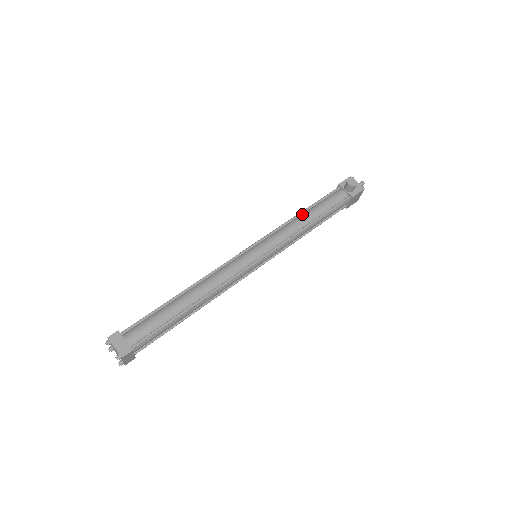
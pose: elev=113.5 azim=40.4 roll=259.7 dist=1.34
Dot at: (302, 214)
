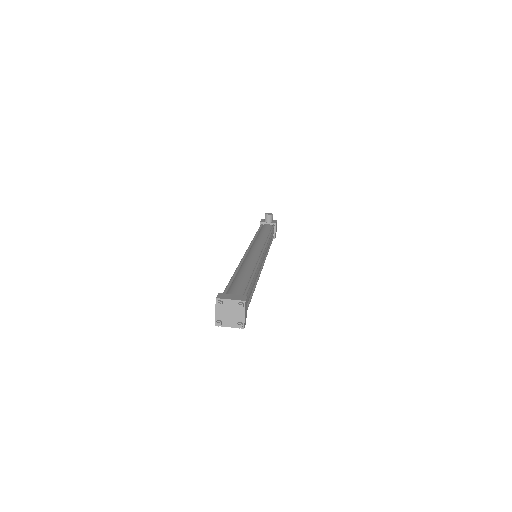
Dot at: (257, 235)
